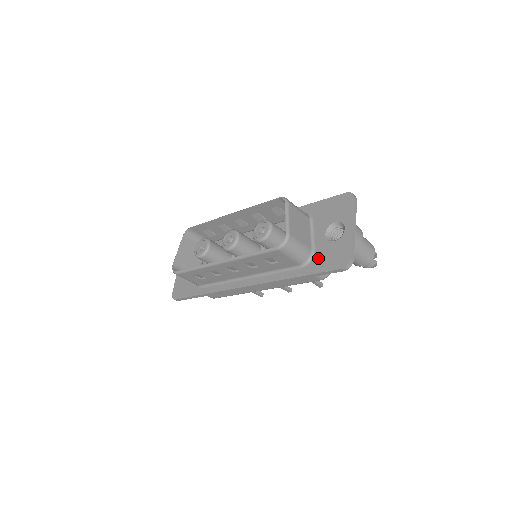
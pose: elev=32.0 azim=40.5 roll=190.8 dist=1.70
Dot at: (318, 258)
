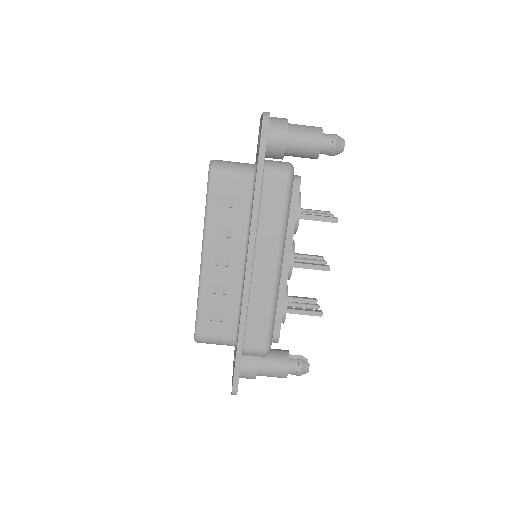
Dot at: occluded
